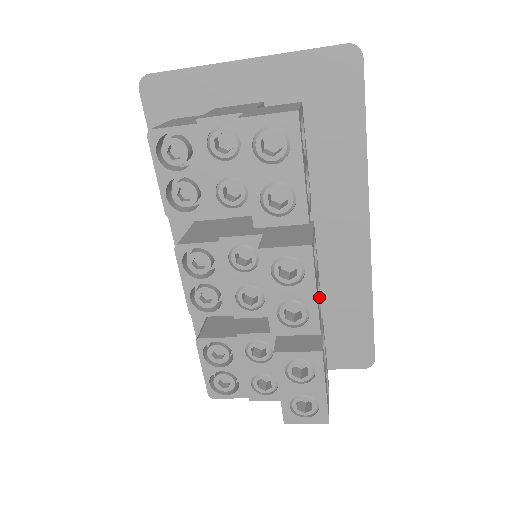
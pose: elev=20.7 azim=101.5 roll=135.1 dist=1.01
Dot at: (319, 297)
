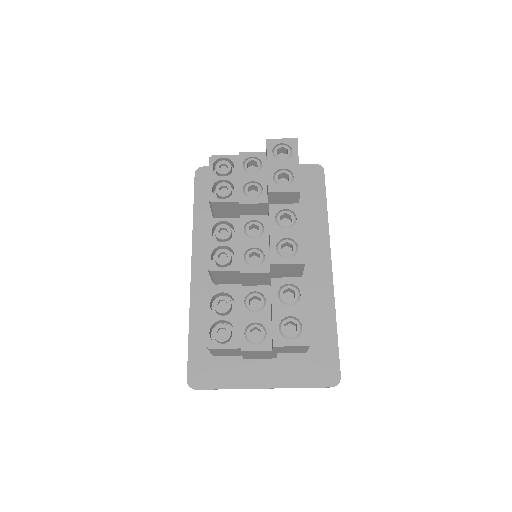
Dot at: occluded
